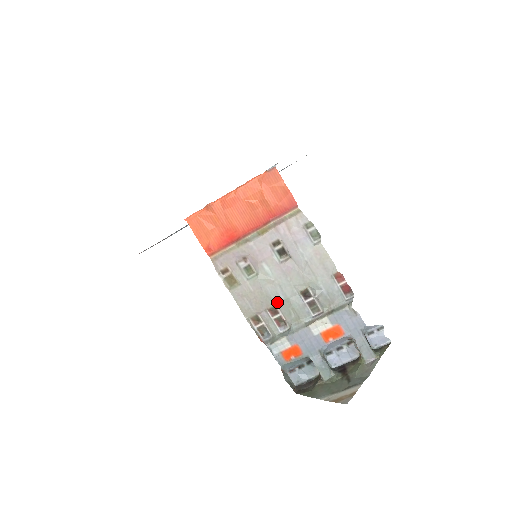
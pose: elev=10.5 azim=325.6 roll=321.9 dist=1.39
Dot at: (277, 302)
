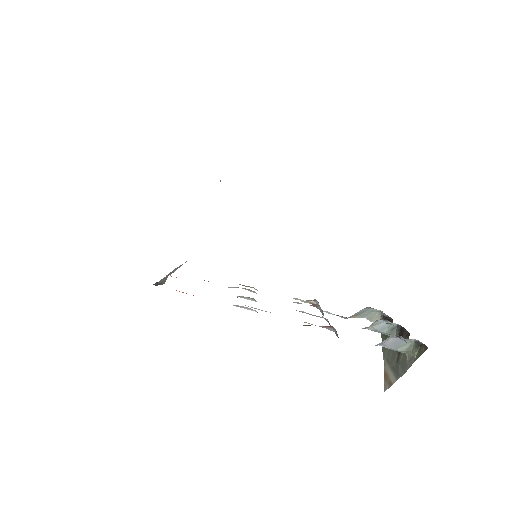
Dot at: occluded
